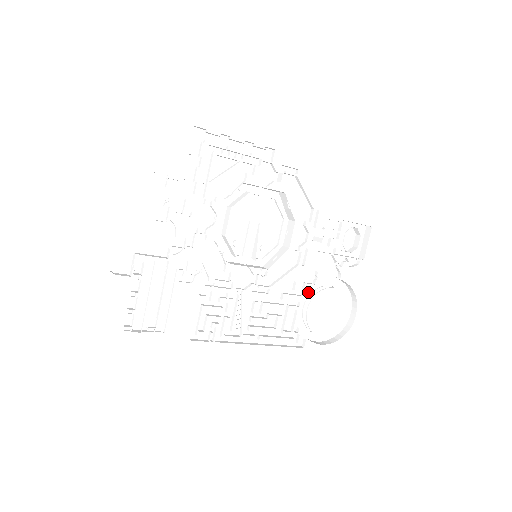
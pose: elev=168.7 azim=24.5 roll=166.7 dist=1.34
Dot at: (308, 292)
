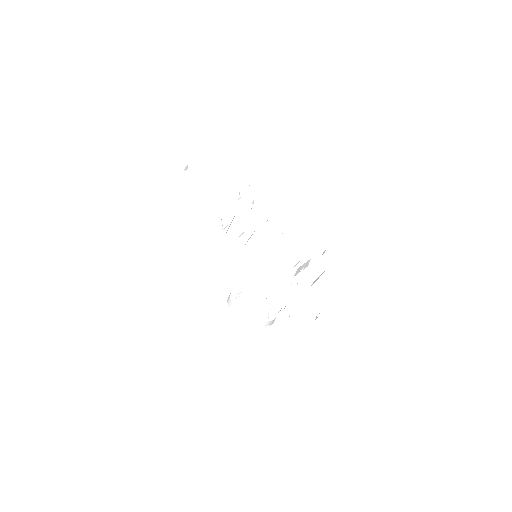
Dot at: occluded
